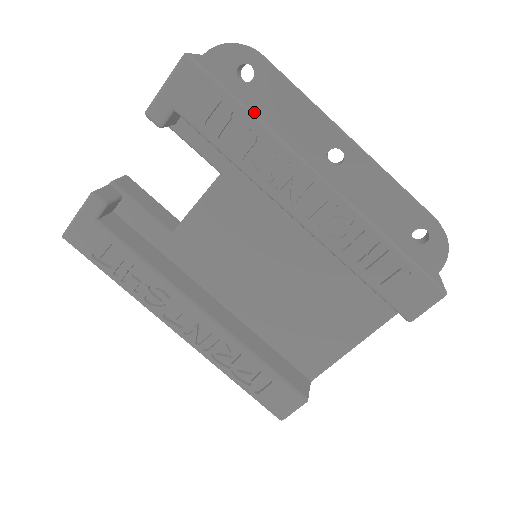
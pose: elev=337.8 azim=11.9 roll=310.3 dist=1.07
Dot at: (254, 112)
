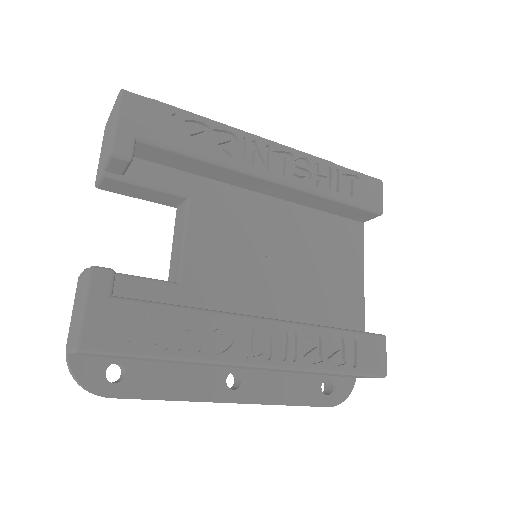
Dot at: (197, 118)
